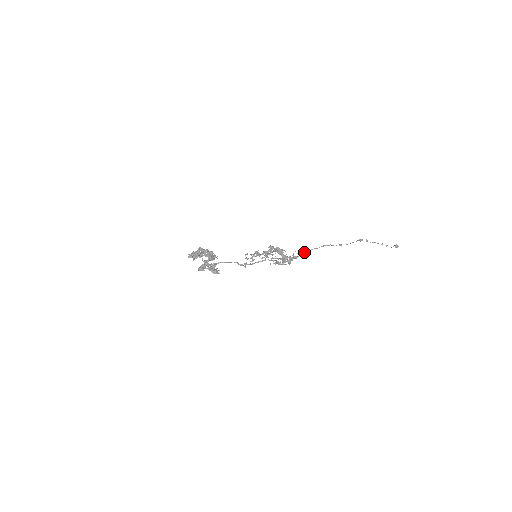
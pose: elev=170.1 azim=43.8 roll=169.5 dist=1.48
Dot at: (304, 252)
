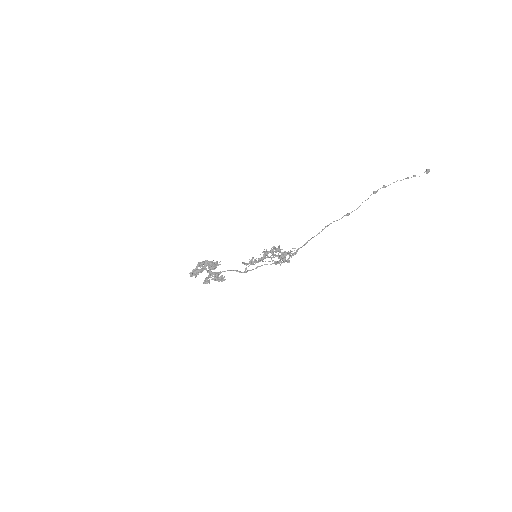
Dot at: (302, 246)
